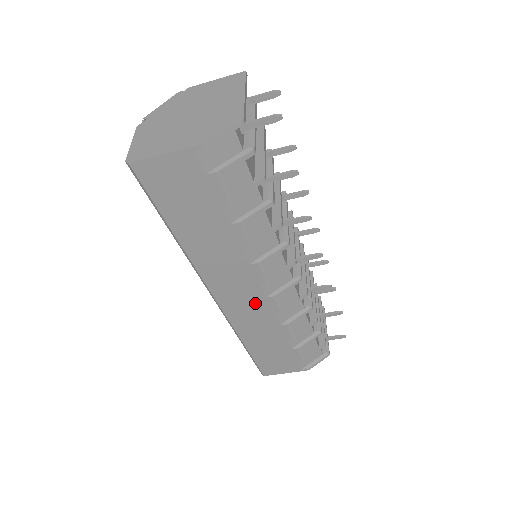
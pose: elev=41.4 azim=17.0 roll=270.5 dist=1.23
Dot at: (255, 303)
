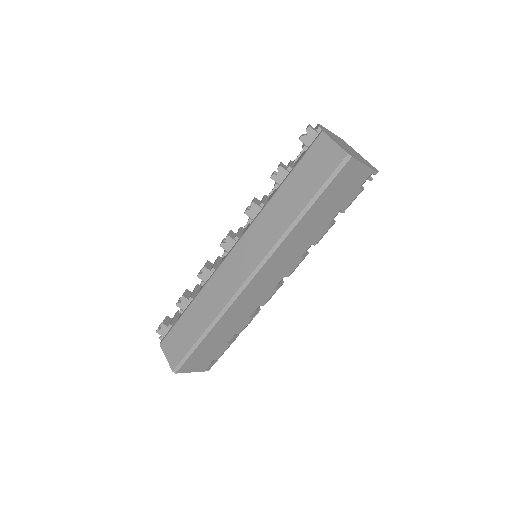
Dot at: (264, 291)
